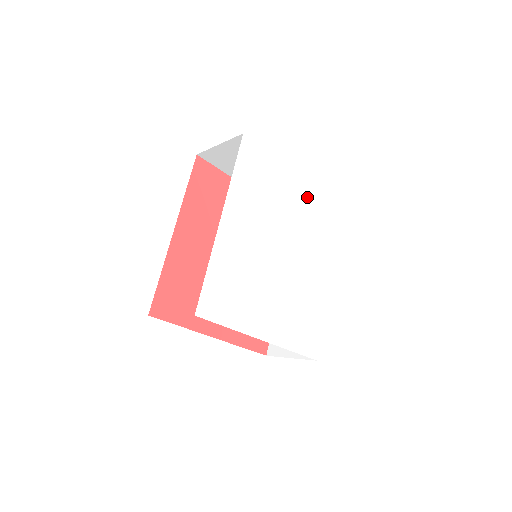
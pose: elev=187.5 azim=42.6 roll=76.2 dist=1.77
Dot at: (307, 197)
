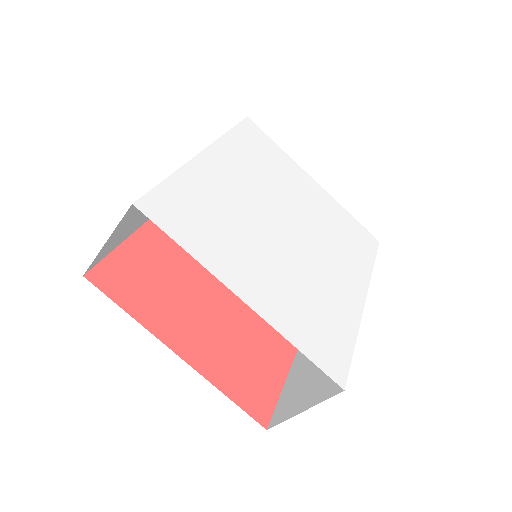
Dot at: (327, 204)
